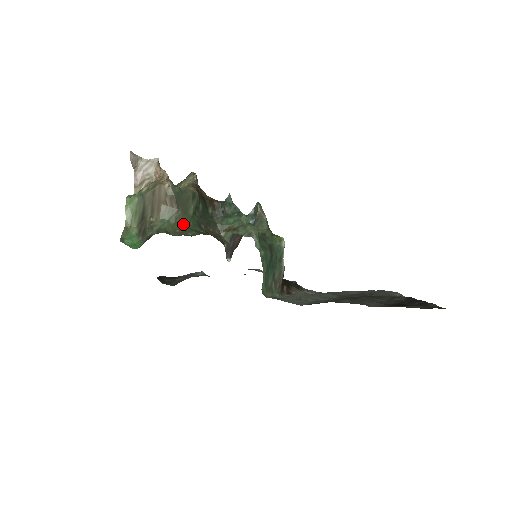
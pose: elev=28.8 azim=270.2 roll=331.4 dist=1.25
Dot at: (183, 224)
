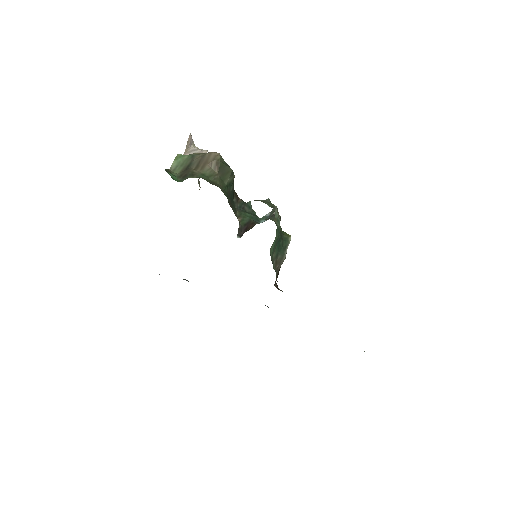
Dot at: (218, 185)
